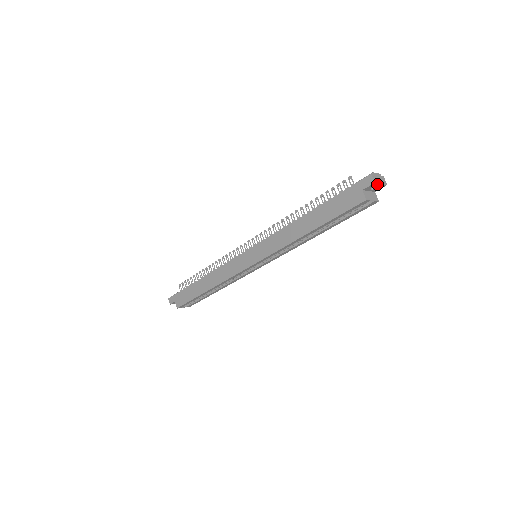
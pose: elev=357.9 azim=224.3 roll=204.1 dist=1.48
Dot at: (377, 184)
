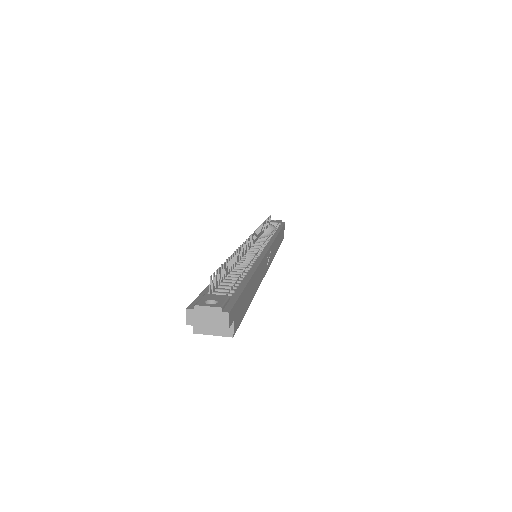
Dot at: (201, 324)
